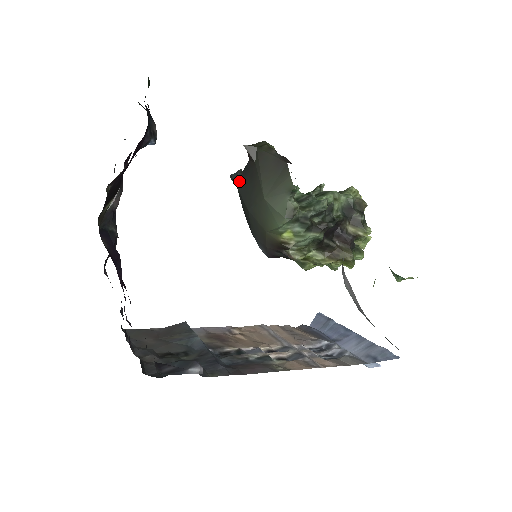
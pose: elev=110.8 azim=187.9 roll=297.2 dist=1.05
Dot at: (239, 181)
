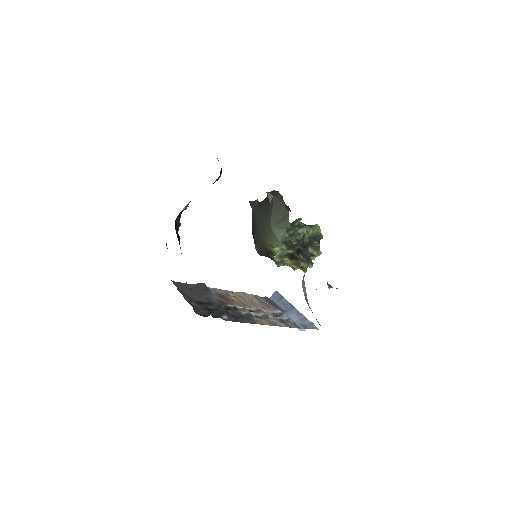
Dot at: (255, 207)
